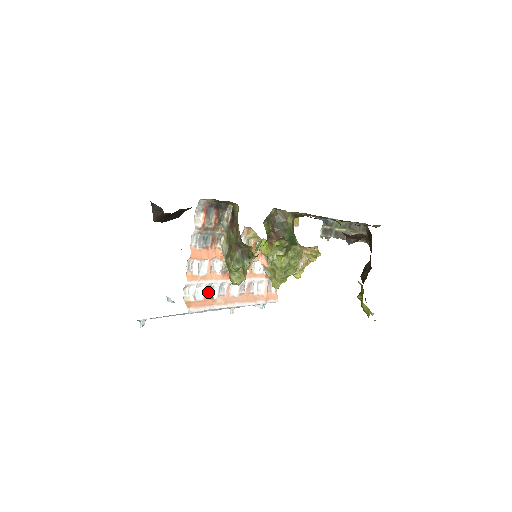
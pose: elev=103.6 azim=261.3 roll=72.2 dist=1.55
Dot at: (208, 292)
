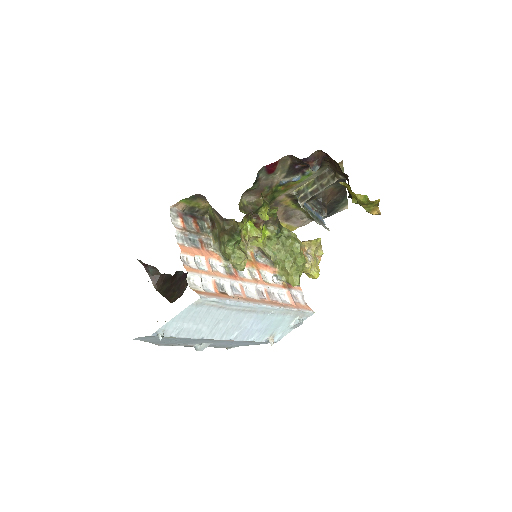
Dot at: (219, 288)
